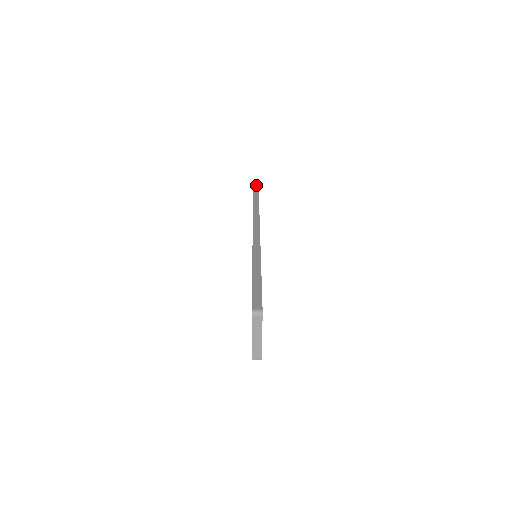
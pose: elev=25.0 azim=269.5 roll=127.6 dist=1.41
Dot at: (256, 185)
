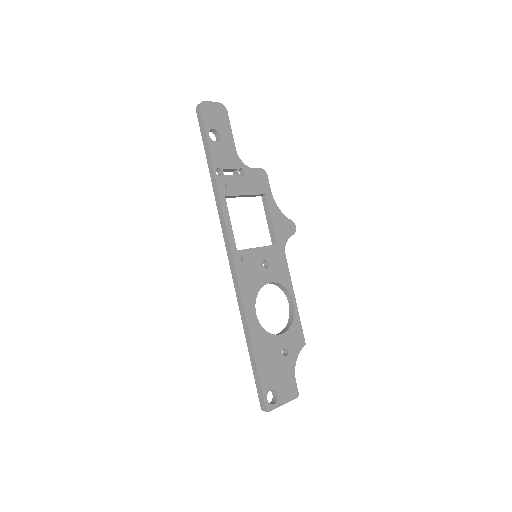
Dot at: (203, 131)
